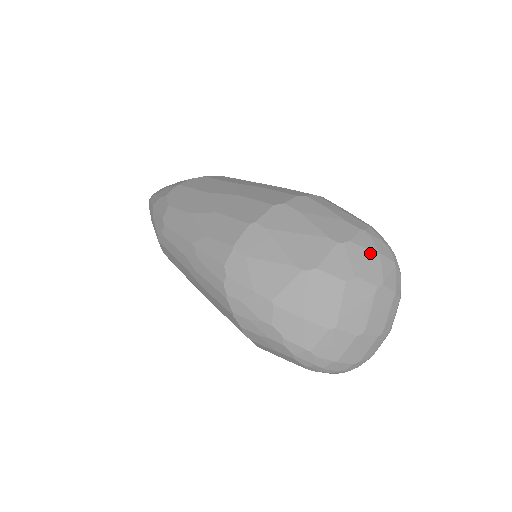
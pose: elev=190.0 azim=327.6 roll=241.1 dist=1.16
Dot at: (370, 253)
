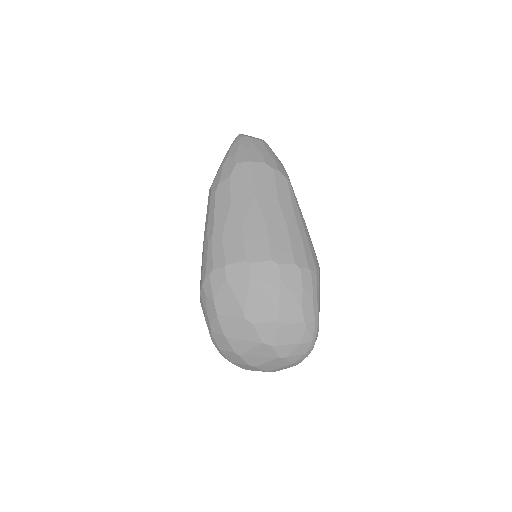
Dot at: (294, 339)
